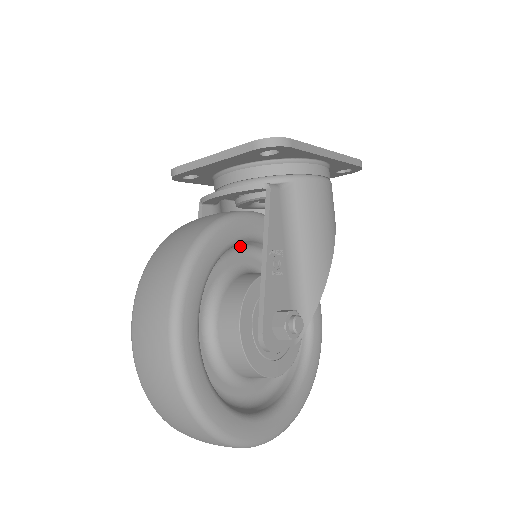
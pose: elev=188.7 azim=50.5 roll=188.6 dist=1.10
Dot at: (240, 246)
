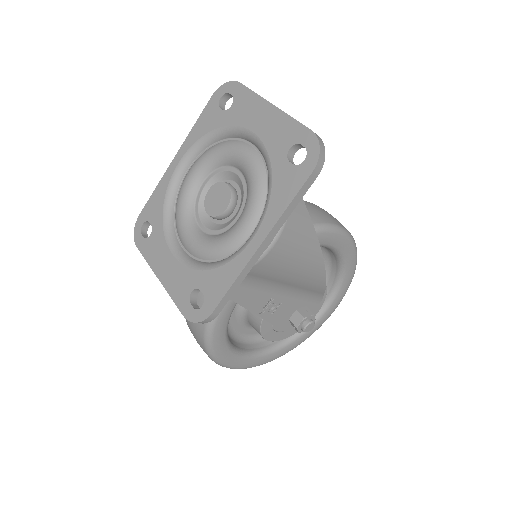
Dot at: occluded
